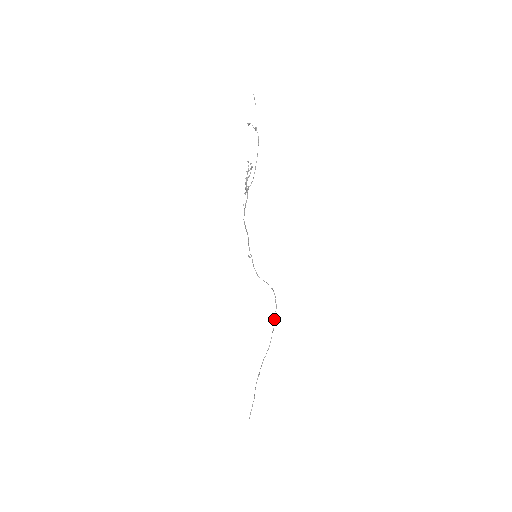
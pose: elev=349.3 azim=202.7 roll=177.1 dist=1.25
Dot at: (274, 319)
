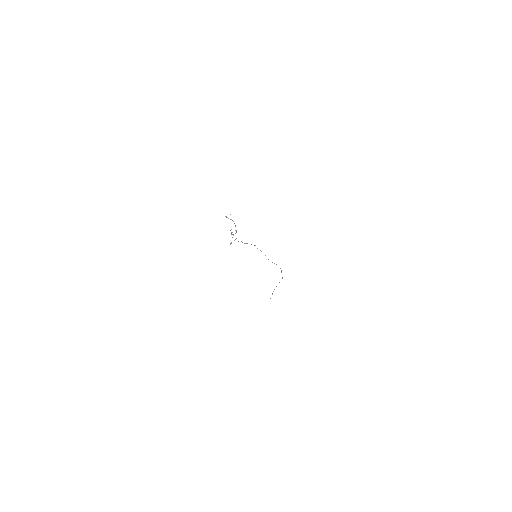
Dot at: occluded
